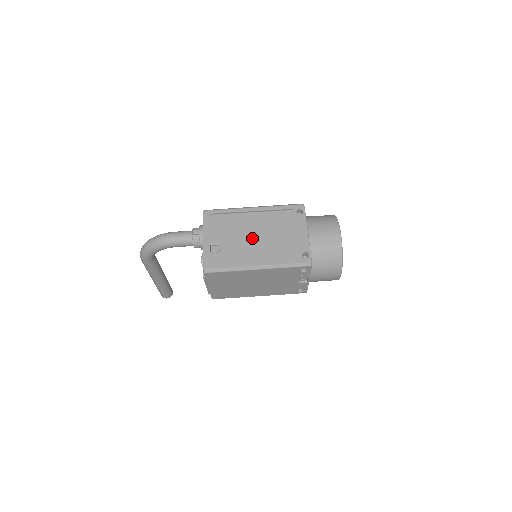
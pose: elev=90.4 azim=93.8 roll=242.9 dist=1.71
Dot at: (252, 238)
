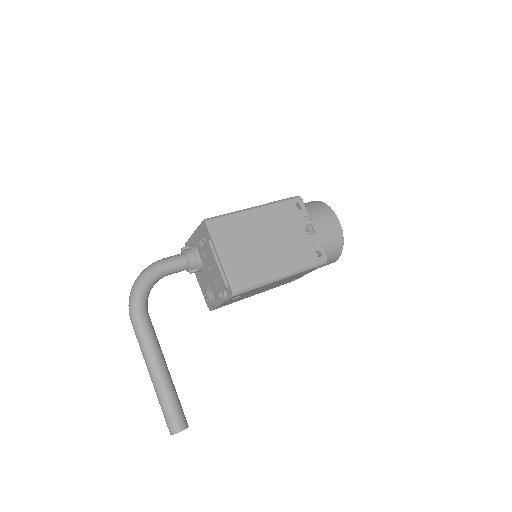
Dot at: occluded
